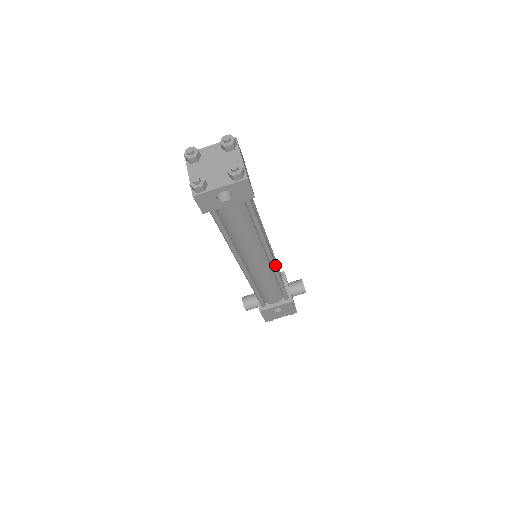
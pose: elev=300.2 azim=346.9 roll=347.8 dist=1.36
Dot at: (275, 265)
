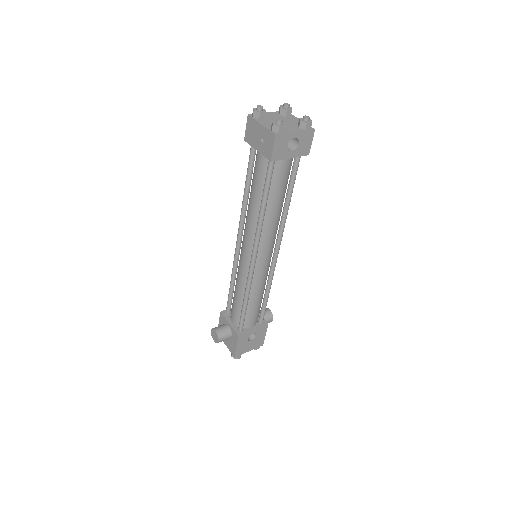
Dot at: (276, 262)
